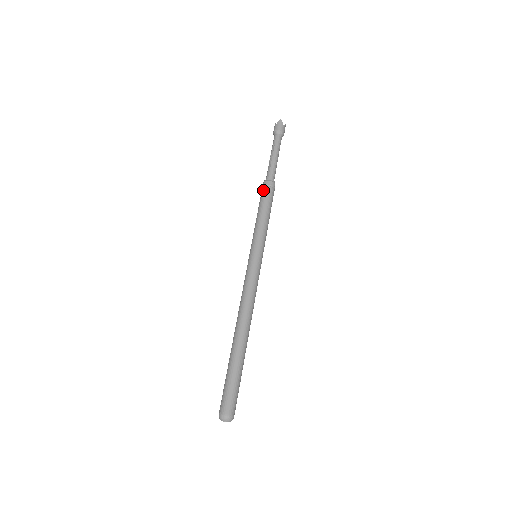
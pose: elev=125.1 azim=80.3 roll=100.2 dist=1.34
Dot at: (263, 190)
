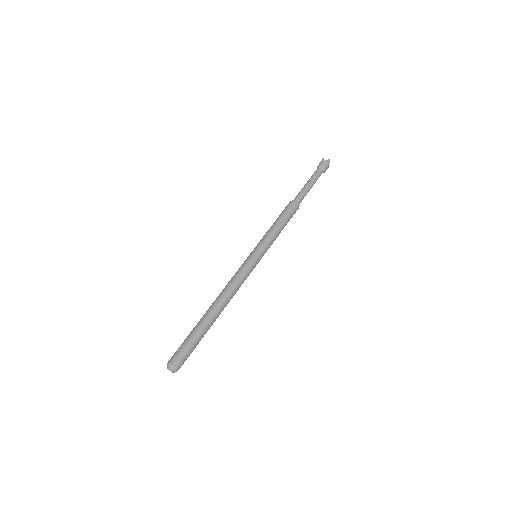
Dot at: (289, 208)
